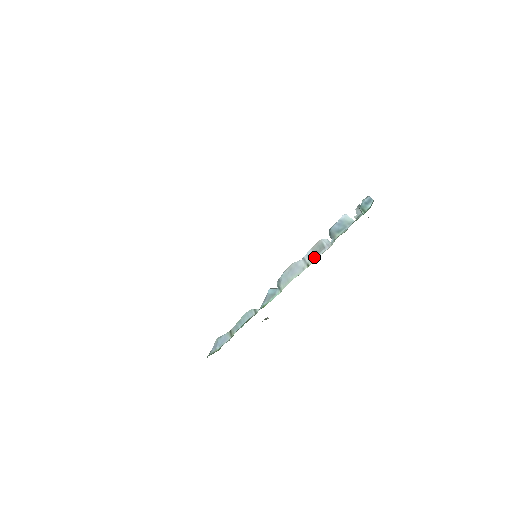
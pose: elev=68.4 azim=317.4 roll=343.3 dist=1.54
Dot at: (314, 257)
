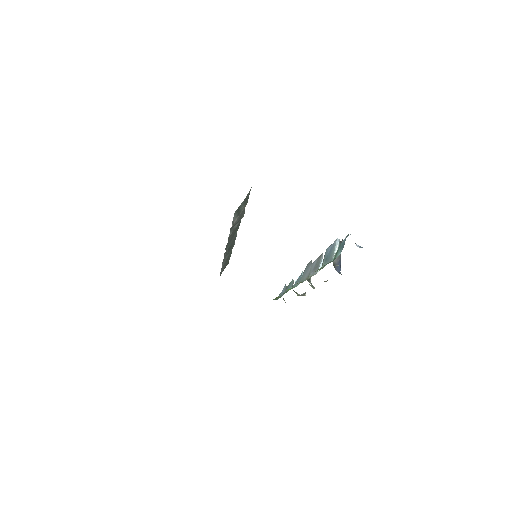
Dot at: (311, 273)
